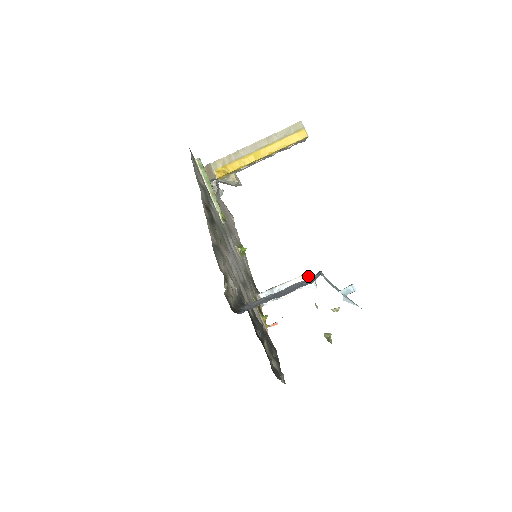
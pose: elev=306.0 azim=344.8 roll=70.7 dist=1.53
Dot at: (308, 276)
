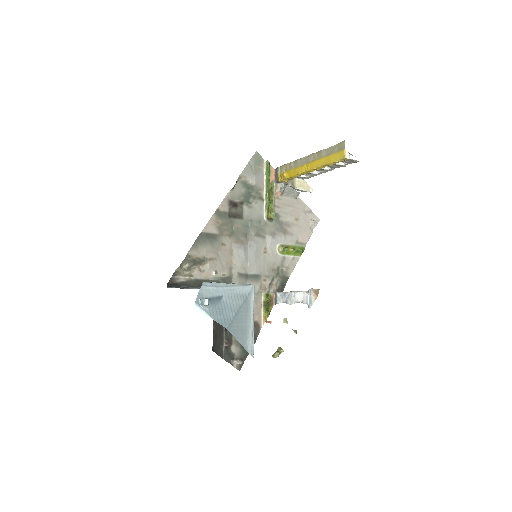
Dot at: (308, 293)
